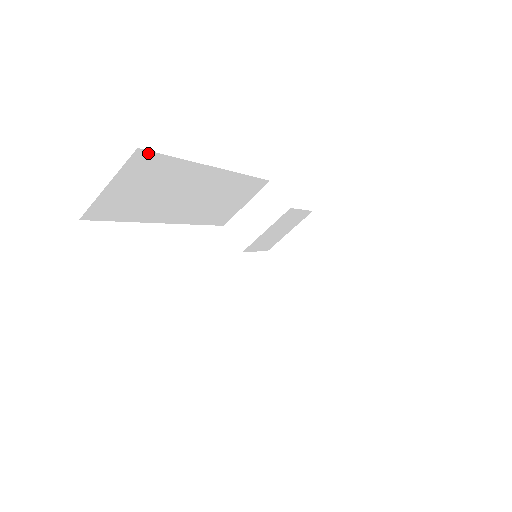
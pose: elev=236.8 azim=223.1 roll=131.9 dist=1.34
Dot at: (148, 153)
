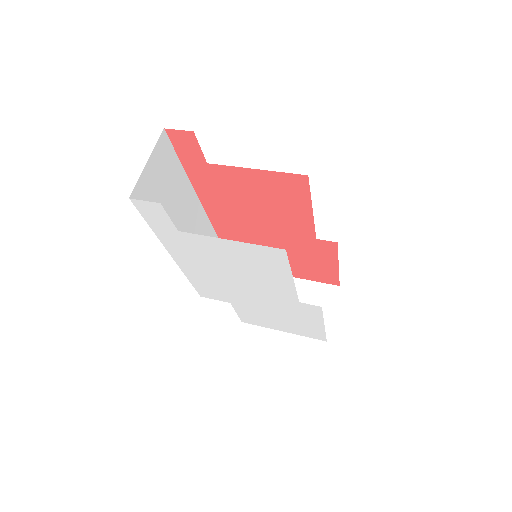
Dot at: (168, 140)
